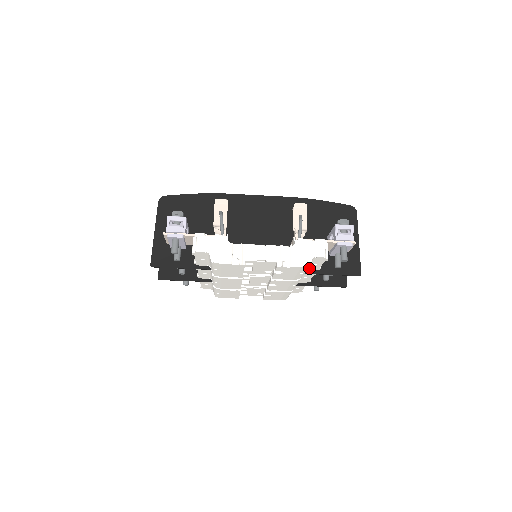
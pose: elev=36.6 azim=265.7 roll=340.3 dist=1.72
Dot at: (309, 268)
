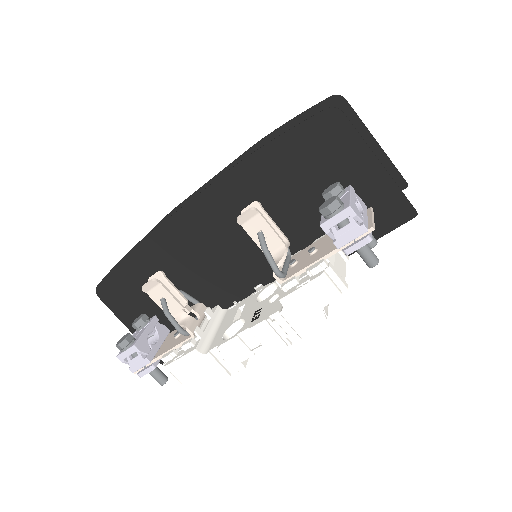
Dot at: occluded
